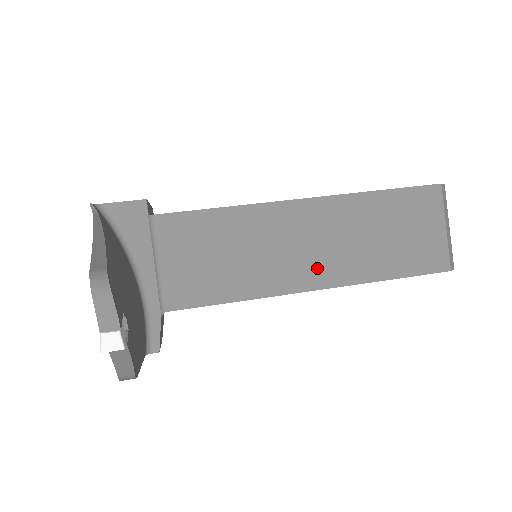
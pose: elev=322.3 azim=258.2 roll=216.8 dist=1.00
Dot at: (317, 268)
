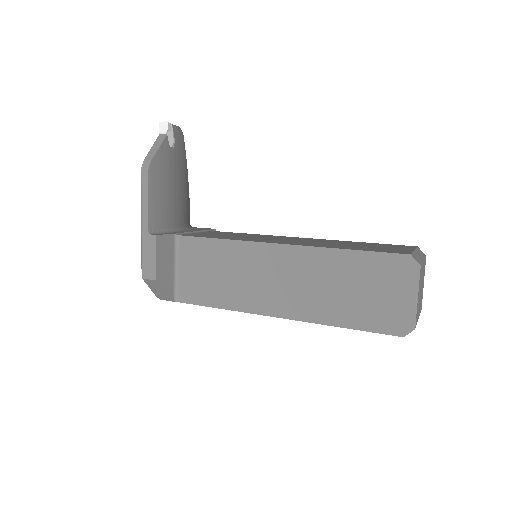
Dot at: occluded
